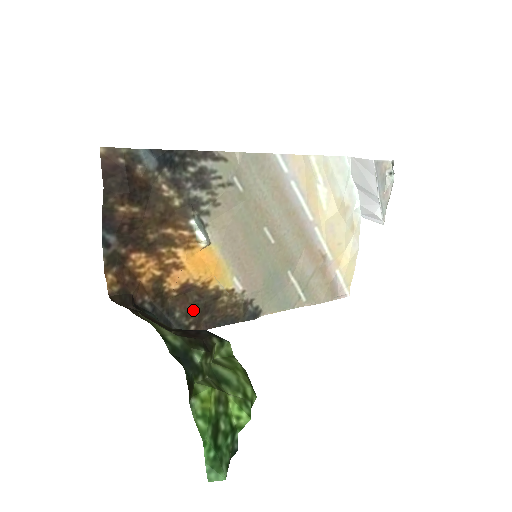
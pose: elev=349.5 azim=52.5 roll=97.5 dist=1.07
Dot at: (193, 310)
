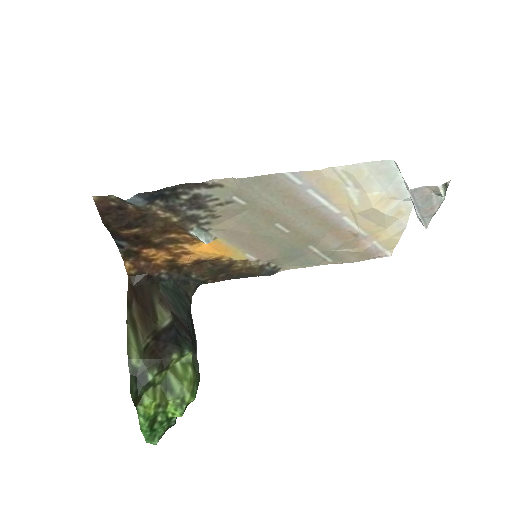
Dot at: (208, 273)
